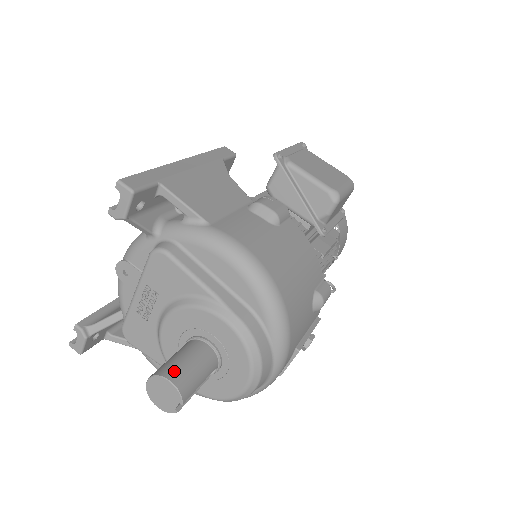
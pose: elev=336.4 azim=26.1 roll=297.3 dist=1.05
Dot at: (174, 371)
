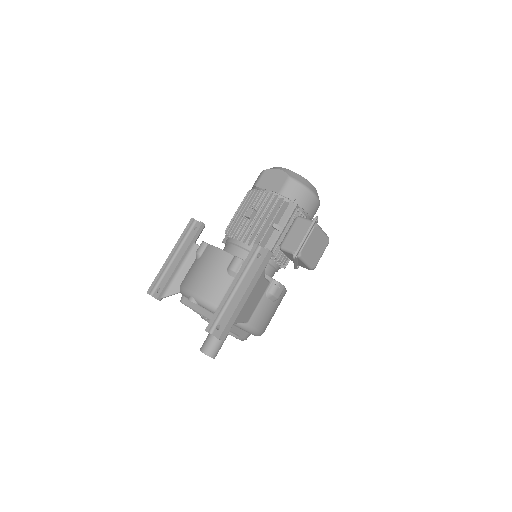
Dot at: (214, 353)
